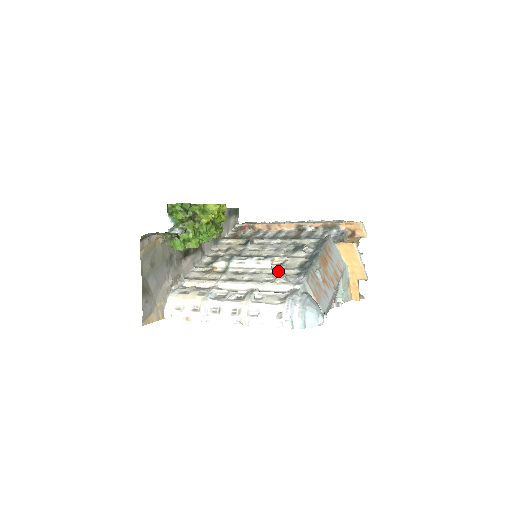
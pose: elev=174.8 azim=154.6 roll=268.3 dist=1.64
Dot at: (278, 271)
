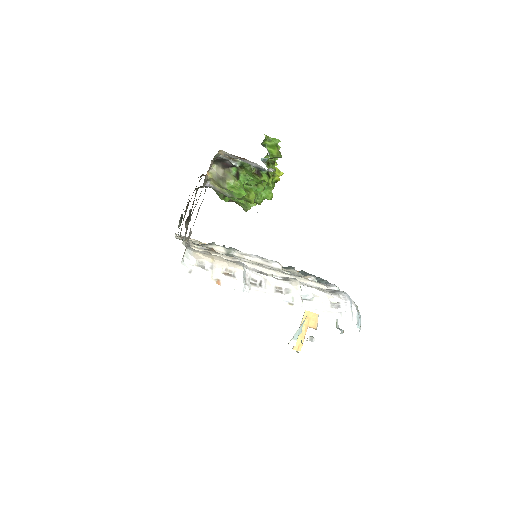
Dot at: (293, 274)
